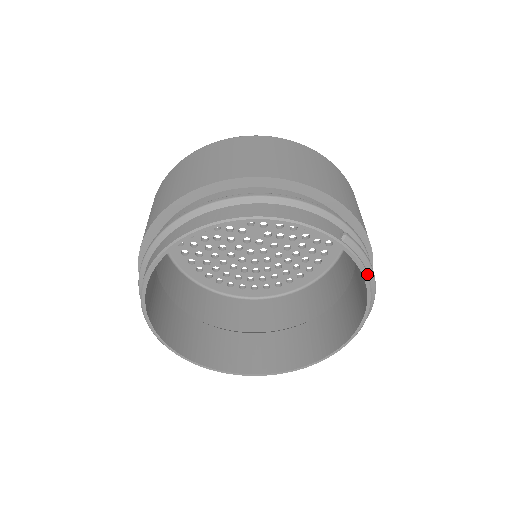
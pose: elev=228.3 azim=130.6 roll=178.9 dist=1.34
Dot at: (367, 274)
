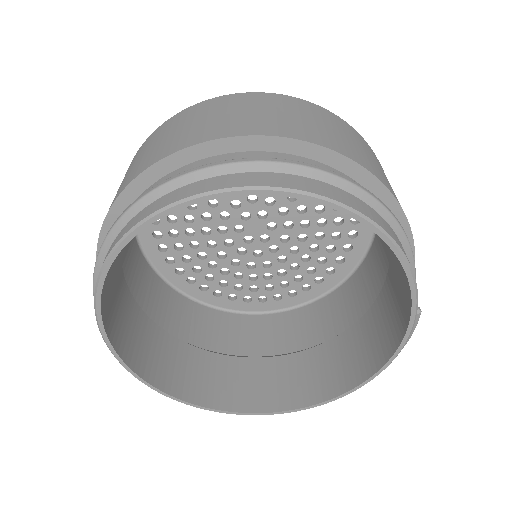
Dot at: occluded
